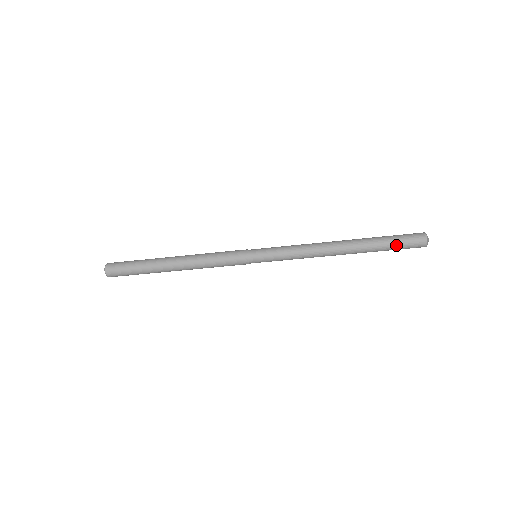
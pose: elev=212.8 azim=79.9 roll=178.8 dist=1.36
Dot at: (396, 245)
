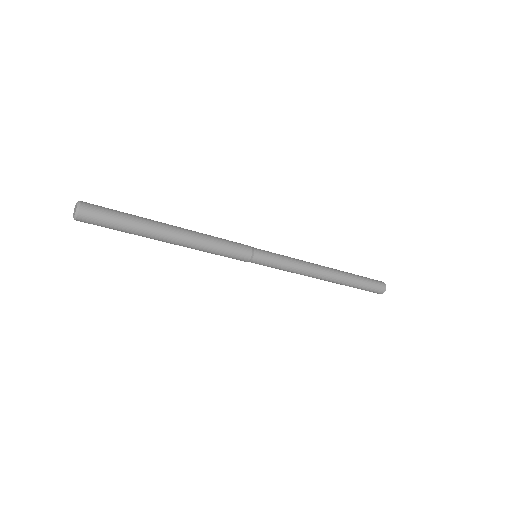
Dot at: (367, 282)
